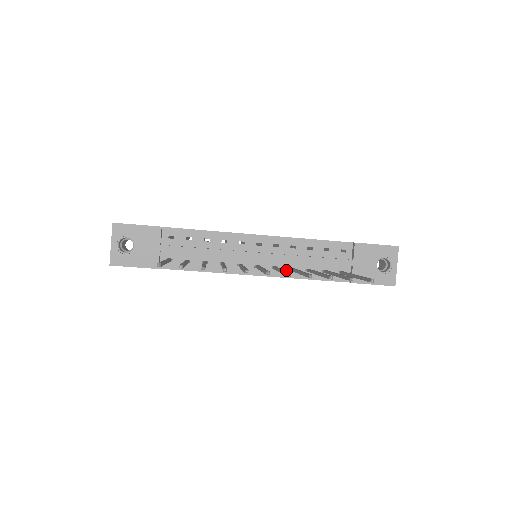
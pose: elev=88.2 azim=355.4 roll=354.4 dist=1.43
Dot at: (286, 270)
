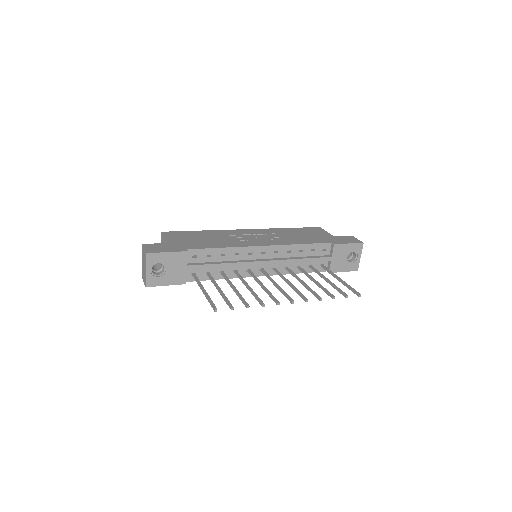
Dot at: (283, 269)
